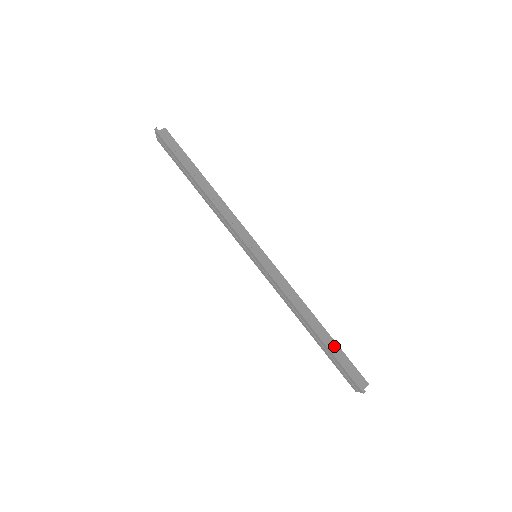
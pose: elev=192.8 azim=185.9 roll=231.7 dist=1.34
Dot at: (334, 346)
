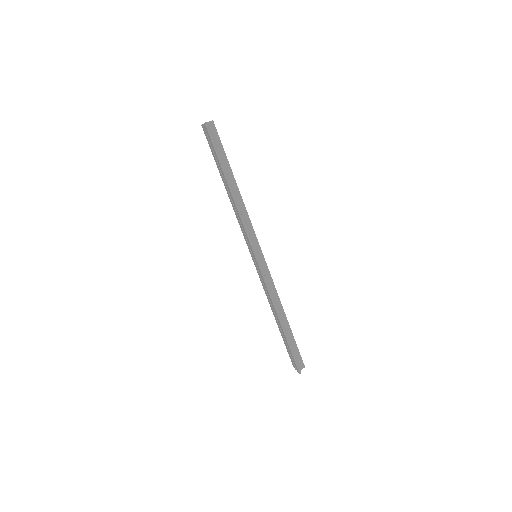
Dot at: (291, 337)
